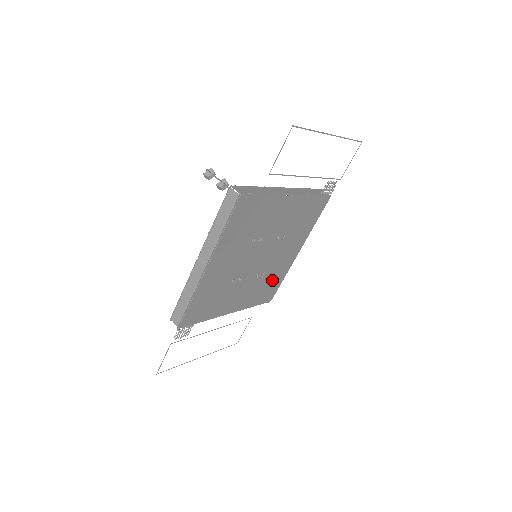
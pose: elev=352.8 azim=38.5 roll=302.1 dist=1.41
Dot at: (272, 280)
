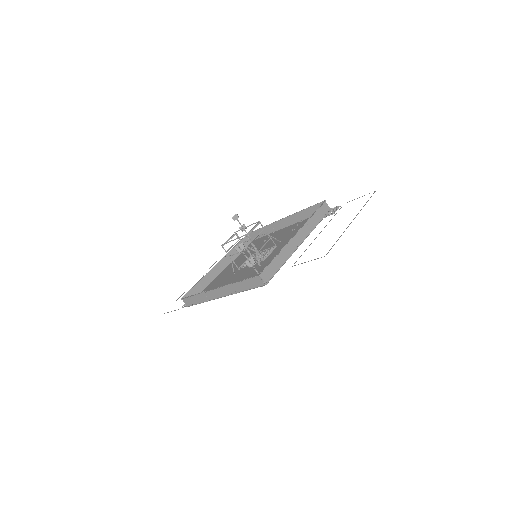
Dot at: (260, 243)
